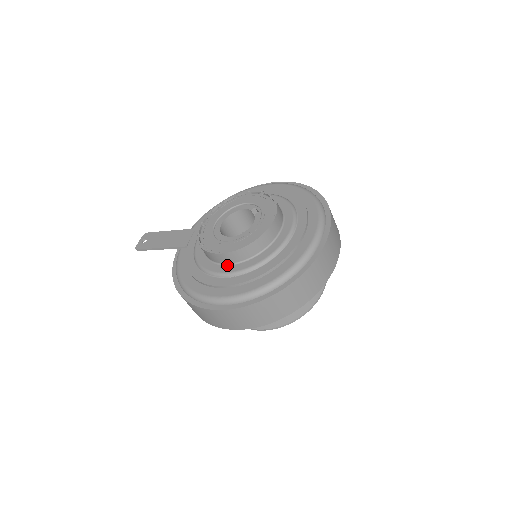
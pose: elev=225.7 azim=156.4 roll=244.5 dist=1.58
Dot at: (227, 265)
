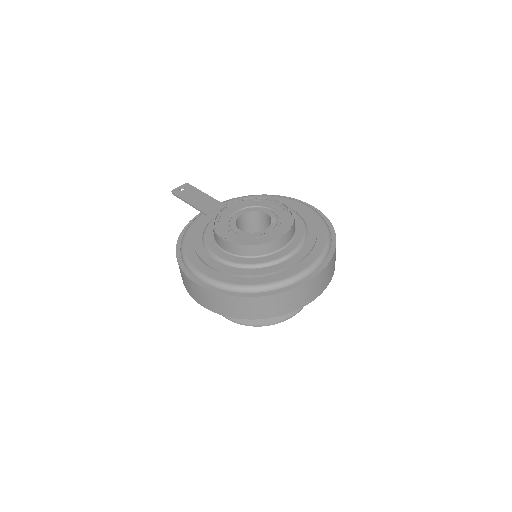
Dot at: (223, 250)
